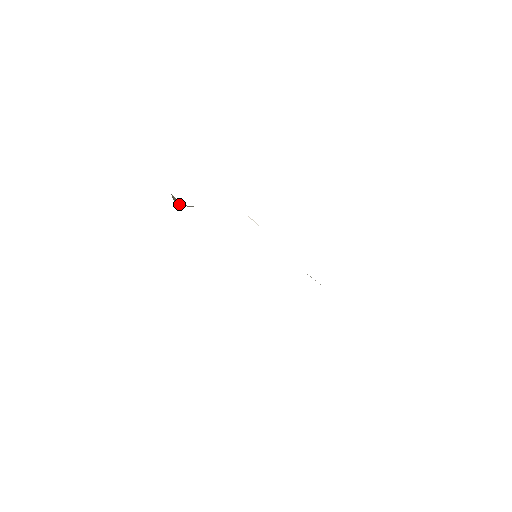
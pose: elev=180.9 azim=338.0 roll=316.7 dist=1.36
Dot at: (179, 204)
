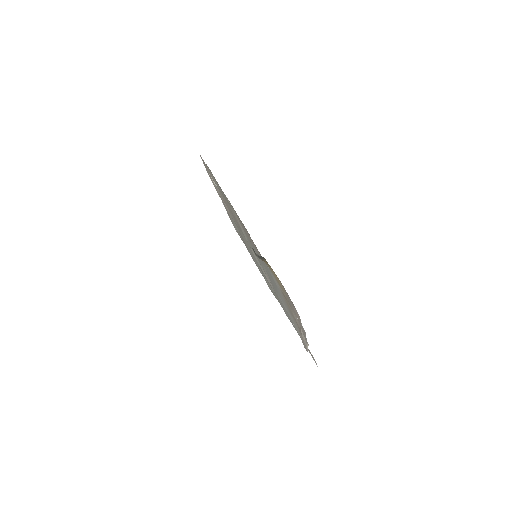
Dot at: (259, 258)
